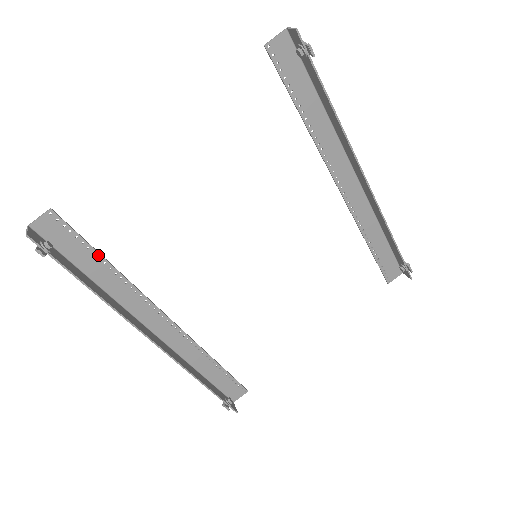
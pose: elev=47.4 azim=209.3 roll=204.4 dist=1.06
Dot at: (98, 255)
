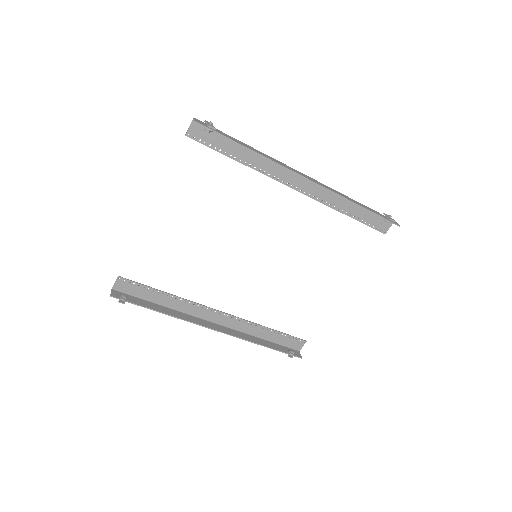
Dot at: (156, 290)
